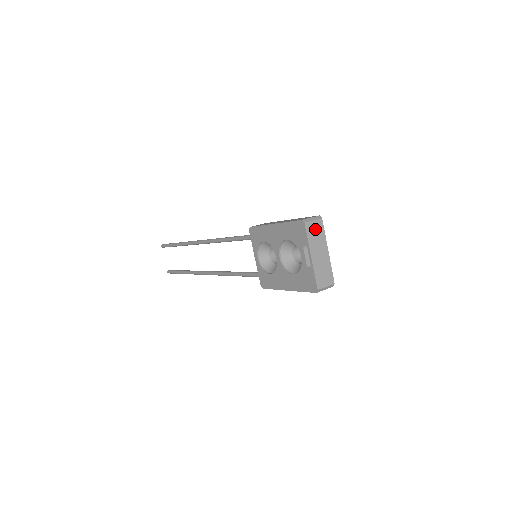
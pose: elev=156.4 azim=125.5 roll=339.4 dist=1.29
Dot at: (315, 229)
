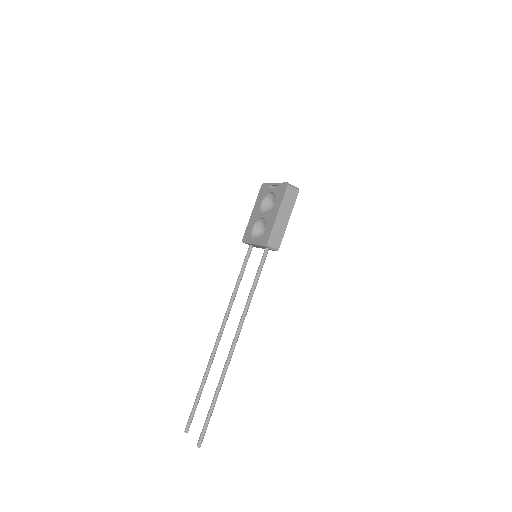
Dot at: occluded
